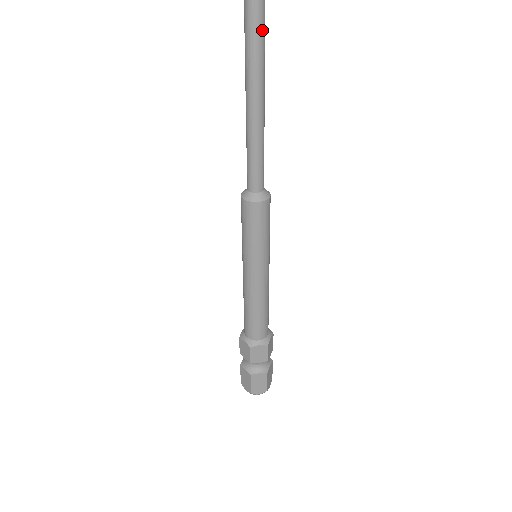
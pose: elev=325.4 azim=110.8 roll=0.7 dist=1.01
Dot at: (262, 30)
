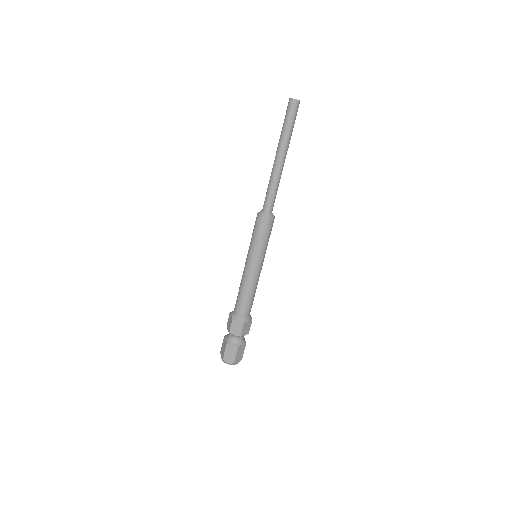
Dot at: occluded
